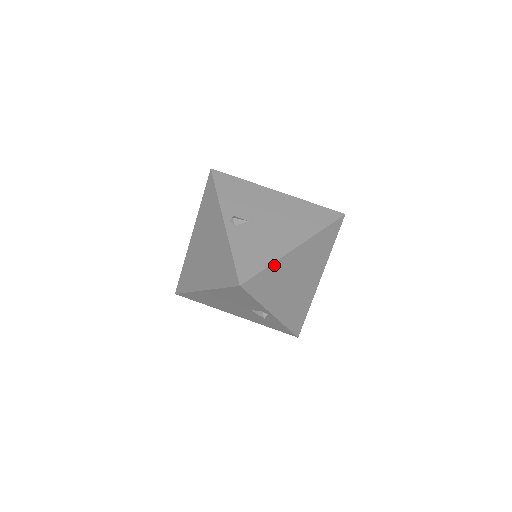
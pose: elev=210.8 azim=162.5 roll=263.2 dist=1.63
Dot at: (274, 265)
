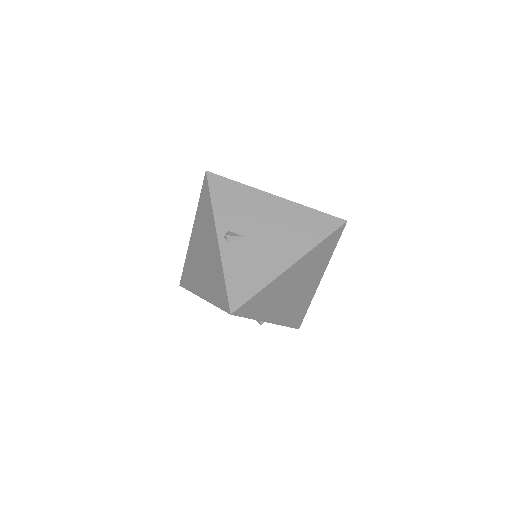
Dot at: (267, 287)
